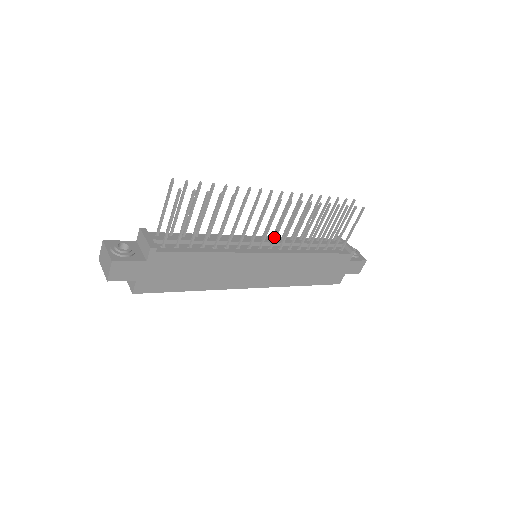
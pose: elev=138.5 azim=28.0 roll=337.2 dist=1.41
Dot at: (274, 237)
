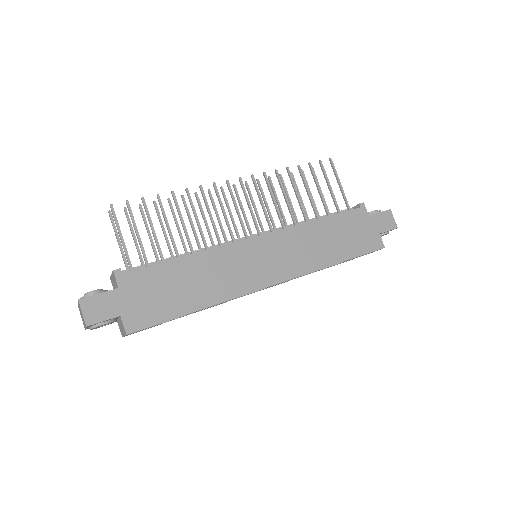
Dot at: (254, 222)
